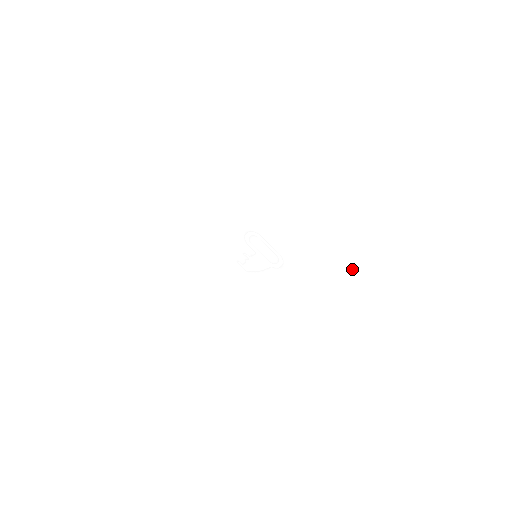
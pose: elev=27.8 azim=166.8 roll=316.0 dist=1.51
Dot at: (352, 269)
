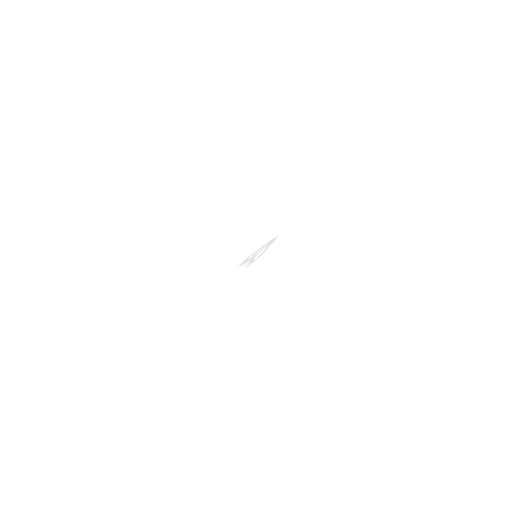
Dot at: occluded
